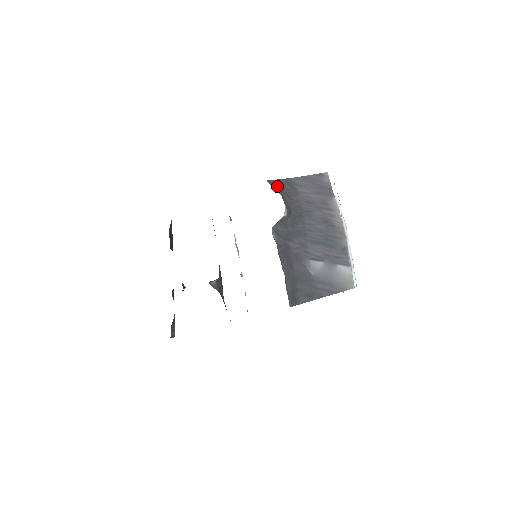
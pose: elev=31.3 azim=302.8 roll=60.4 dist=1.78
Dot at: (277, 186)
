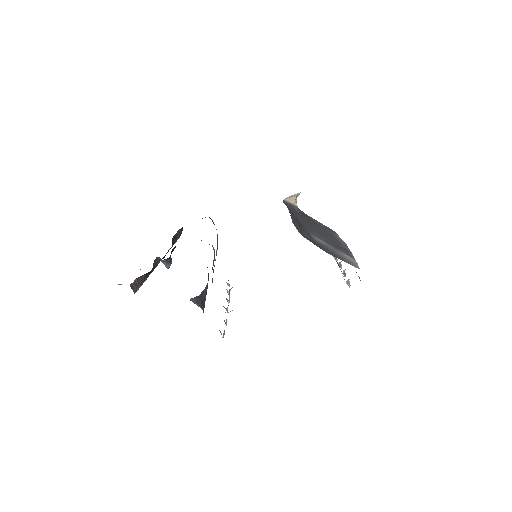
Dot at: occluded
